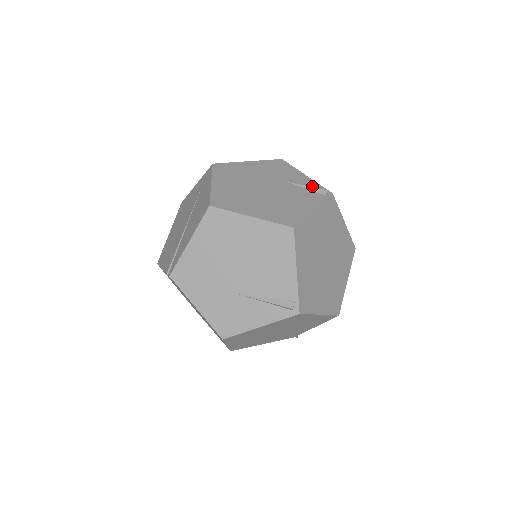
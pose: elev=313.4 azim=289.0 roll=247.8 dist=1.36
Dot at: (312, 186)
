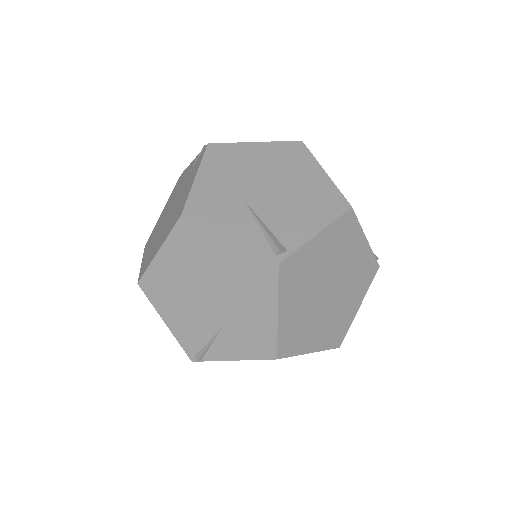
Dot at: occluded
